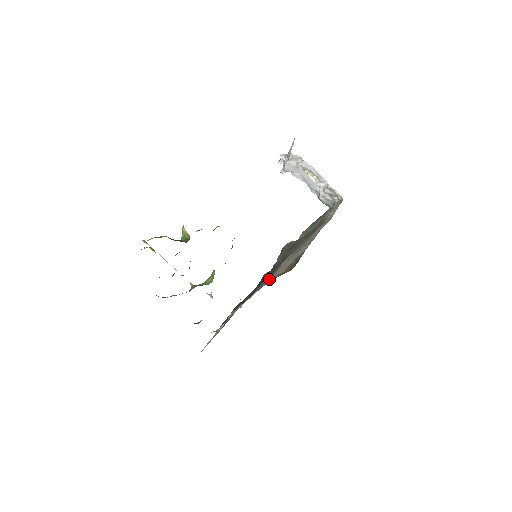
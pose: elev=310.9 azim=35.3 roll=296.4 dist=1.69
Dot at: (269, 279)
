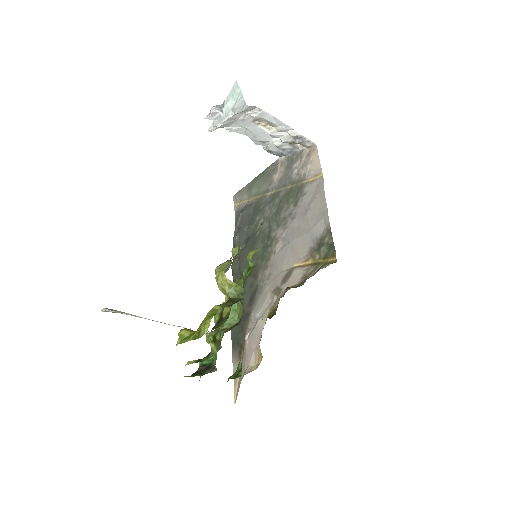
Dot at: (275, 275)
